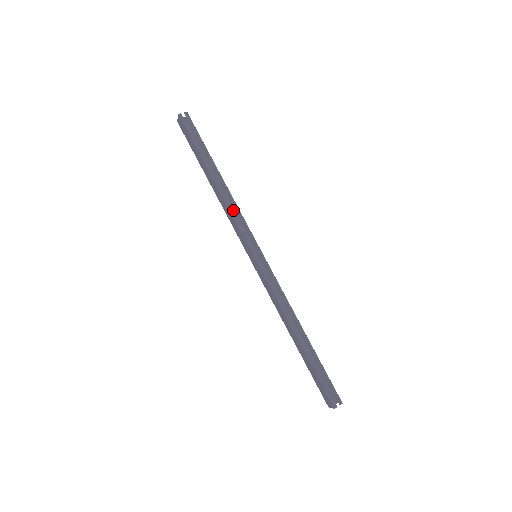
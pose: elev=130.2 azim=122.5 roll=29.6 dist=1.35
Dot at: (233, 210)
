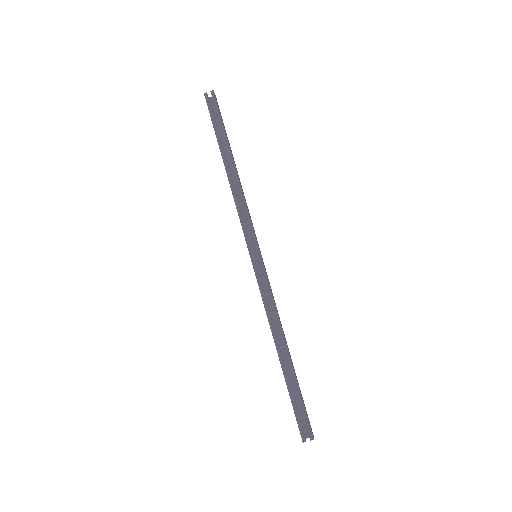
Dot at: occluded
